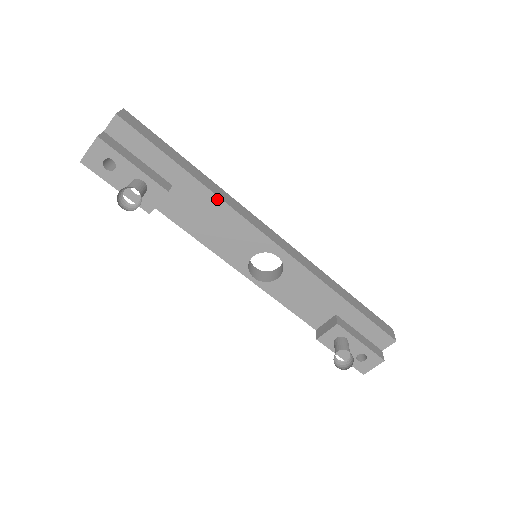
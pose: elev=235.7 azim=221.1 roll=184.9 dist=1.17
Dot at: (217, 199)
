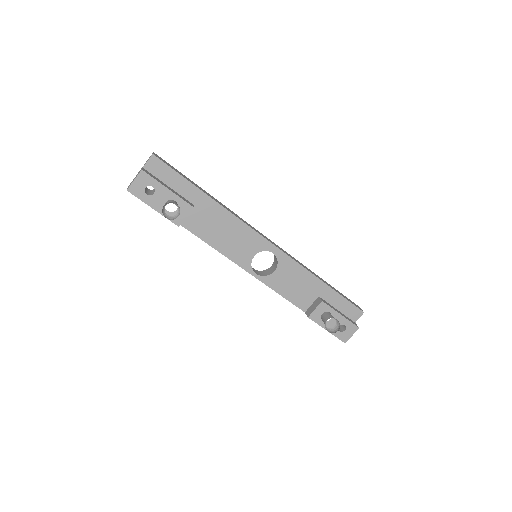
Dot at: (227, 212)
